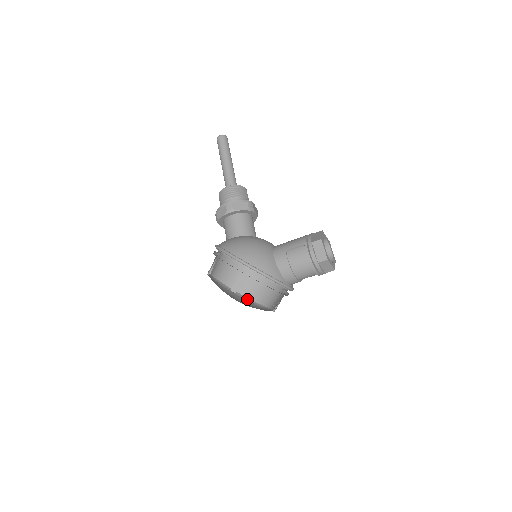
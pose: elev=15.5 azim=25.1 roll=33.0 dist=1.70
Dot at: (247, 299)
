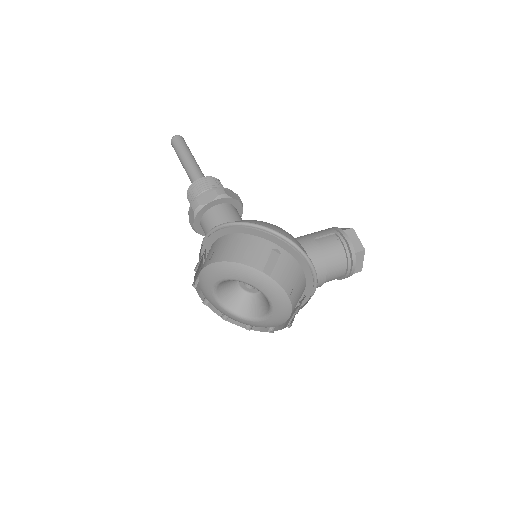
Dot at: (278, 290)
